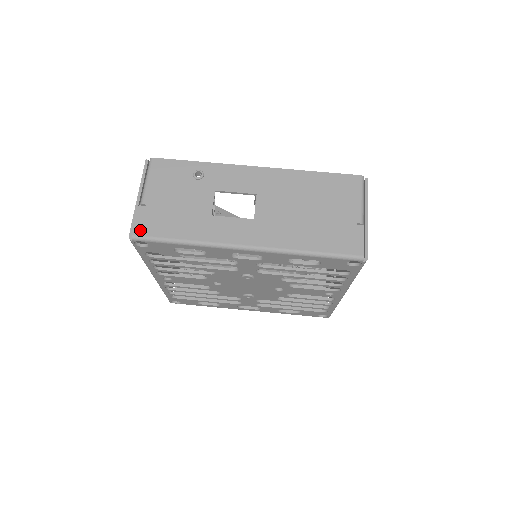
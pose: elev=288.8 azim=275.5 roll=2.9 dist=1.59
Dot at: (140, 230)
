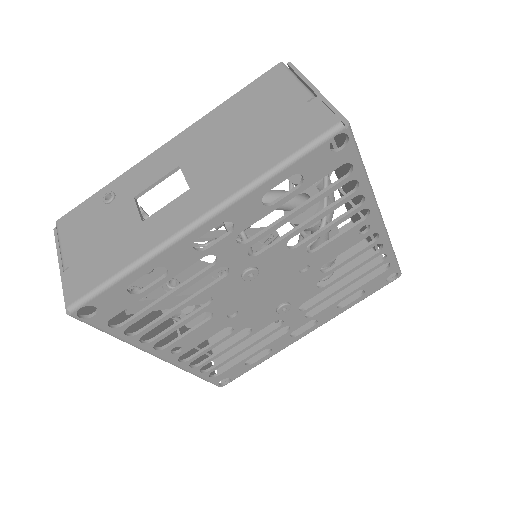
Dot at: (73, 296)
